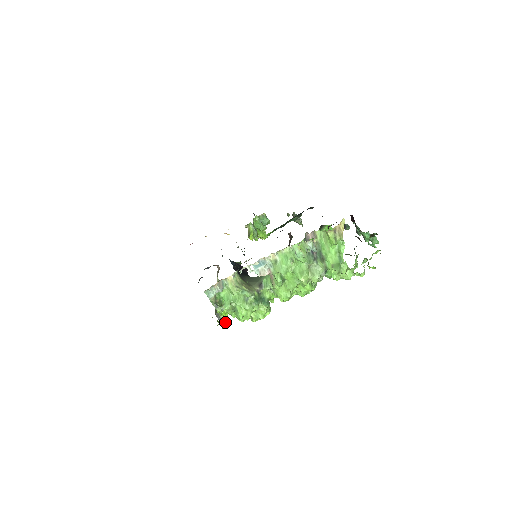
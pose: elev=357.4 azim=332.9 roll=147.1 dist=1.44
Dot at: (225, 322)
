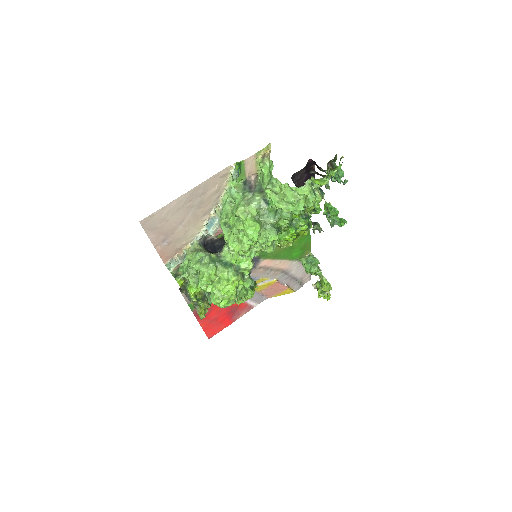
Dot at: (199, 304)
